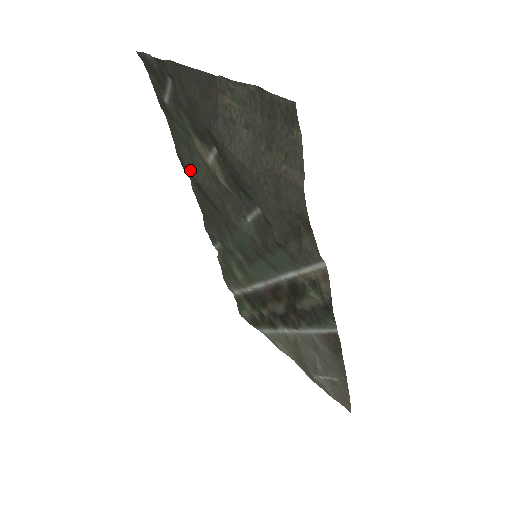
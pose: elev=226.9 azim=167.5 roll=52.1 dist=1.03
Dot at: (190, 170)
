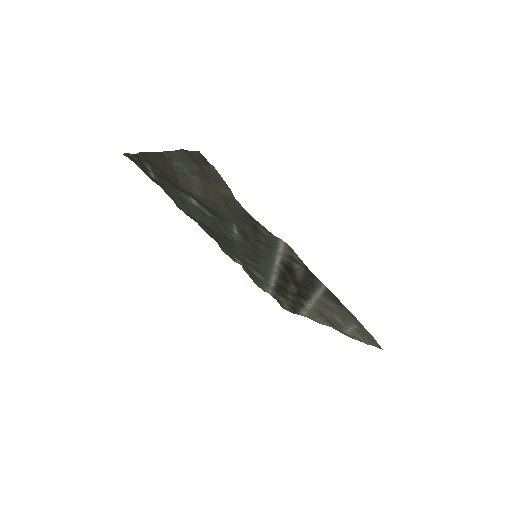
Dot at: (190, 215)
